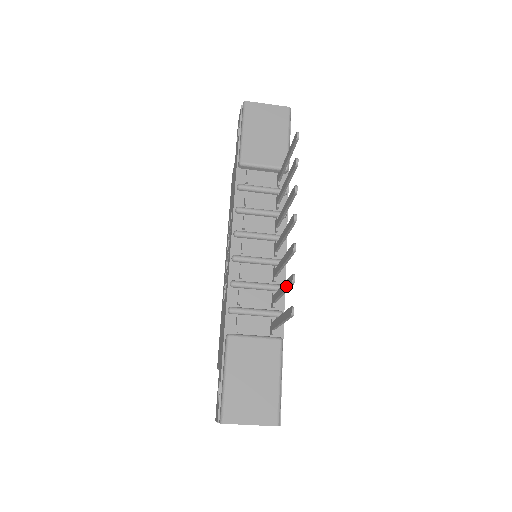
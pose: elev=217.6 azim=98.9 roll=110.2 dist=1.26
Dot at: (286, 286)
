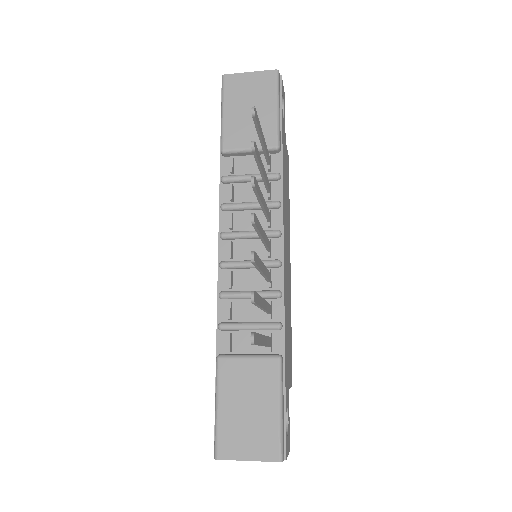
Dot at: occluded
